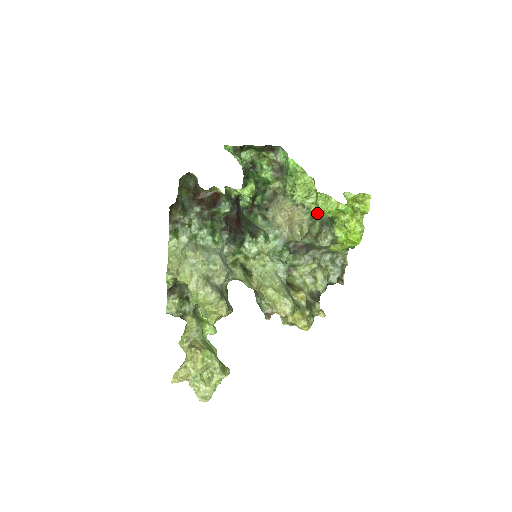
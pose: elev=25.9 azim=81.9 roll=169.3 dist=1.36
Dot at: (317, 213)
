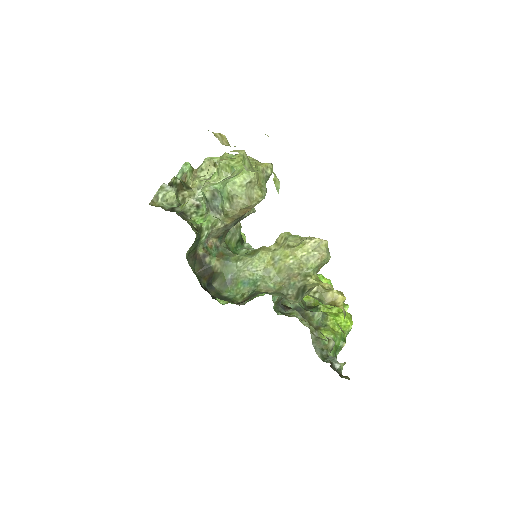
Dot at: occluded
